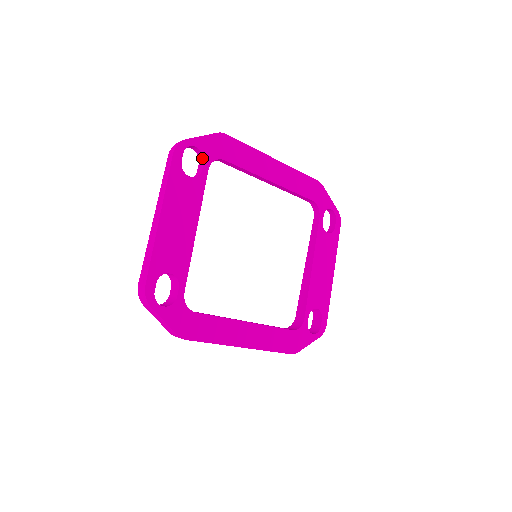
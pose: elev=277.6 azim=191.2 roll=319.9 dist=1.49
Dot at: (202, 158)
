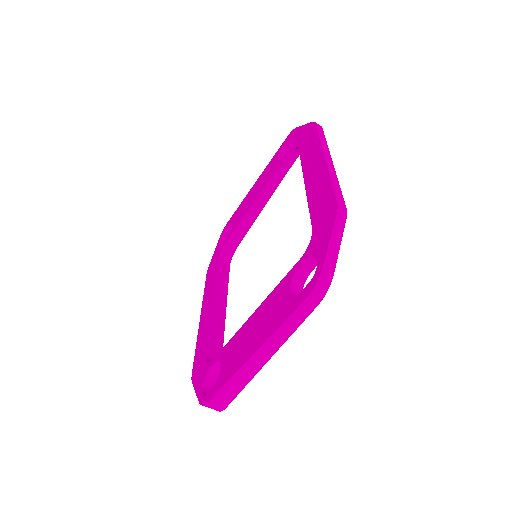
Dot at: occluded
